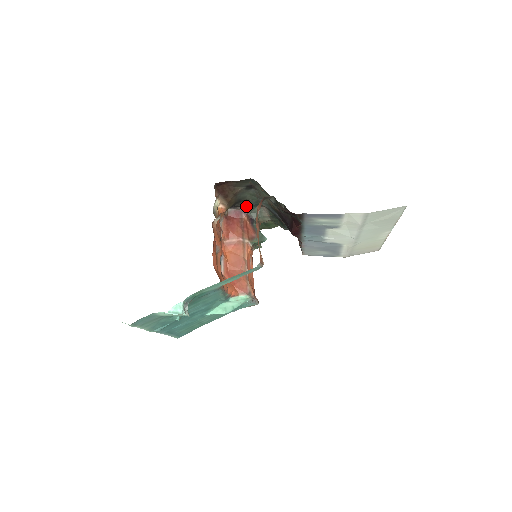
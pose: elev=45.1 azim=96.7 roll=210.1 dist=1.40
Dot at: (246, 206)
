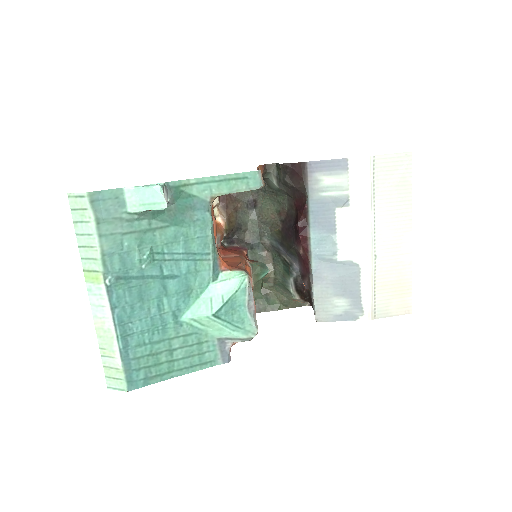
Dot at: (246, 243)
